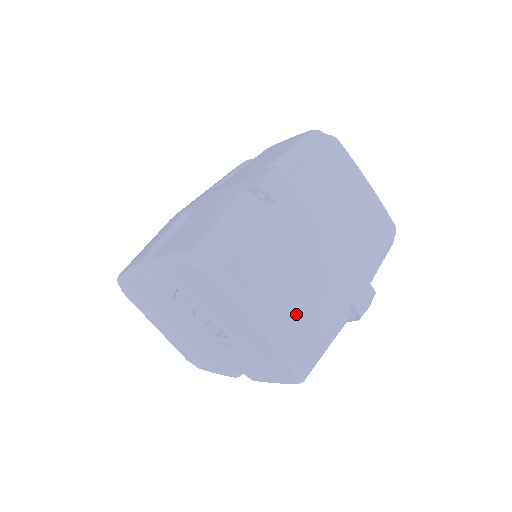
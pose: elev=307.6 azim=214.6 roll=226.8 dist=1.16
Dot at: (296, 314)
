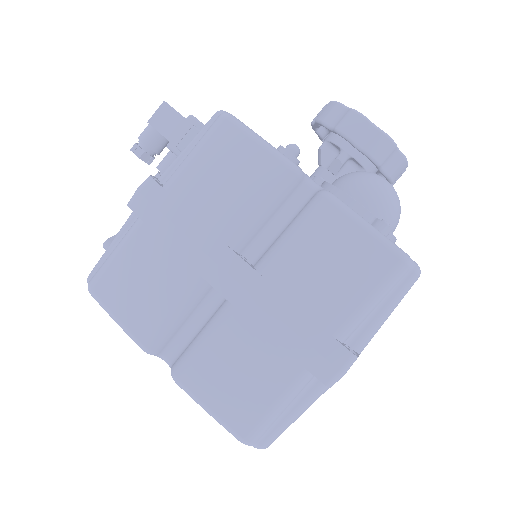
Dot at: occluded
